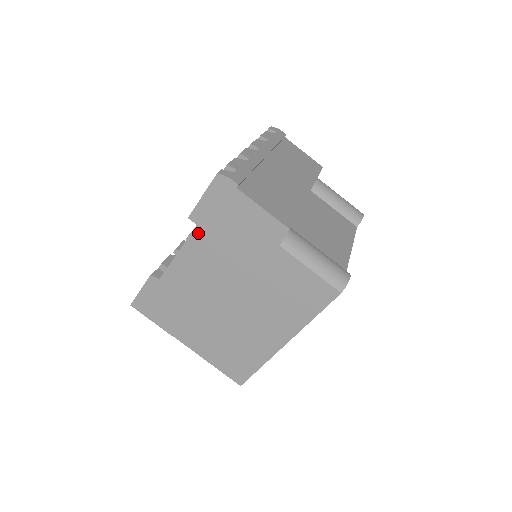
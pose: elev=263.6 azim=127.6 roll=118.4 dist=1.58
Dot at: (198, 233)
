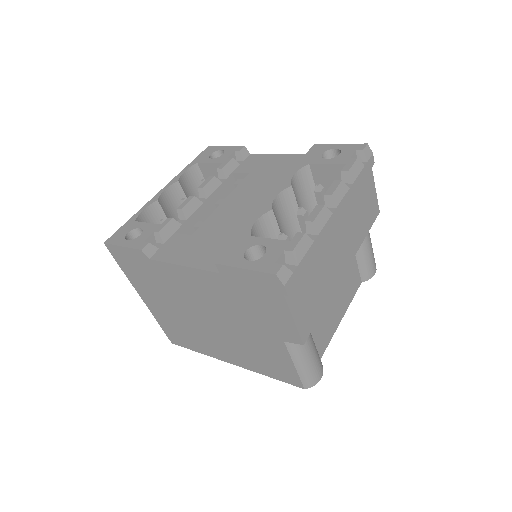
Dot at: (216, 277)
